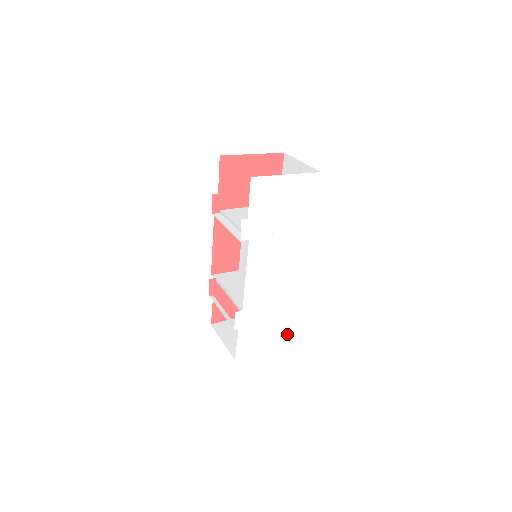
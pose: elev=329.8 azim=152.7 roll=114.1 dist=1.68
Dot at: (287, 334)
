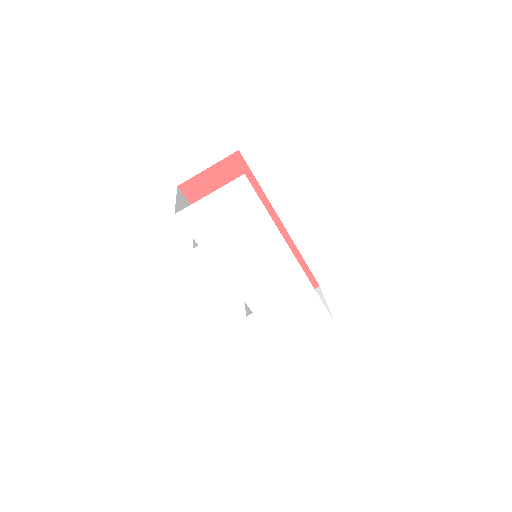
Dot at: (321, 316)
